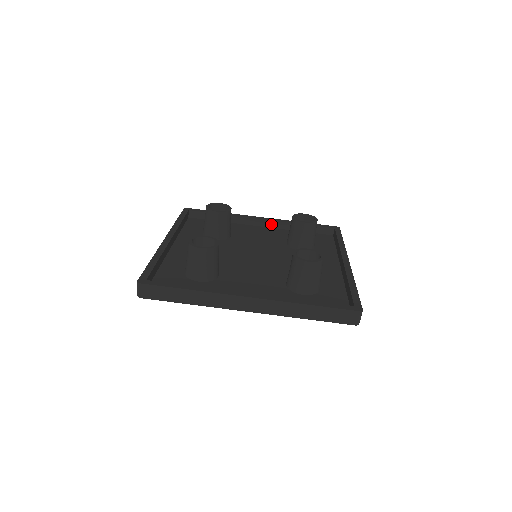
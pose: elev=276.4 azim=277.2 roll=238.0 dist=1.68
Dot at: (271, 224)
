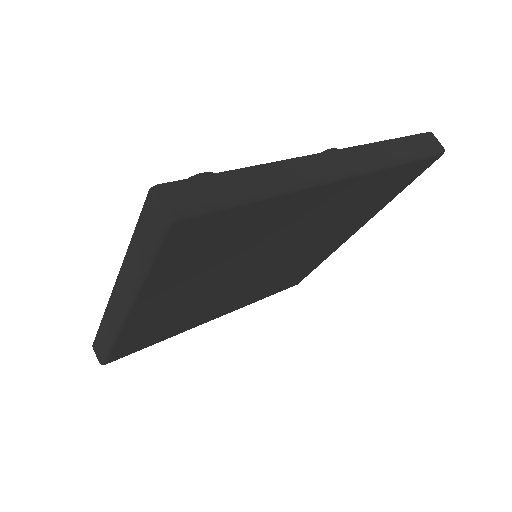
Dot at: occluded
